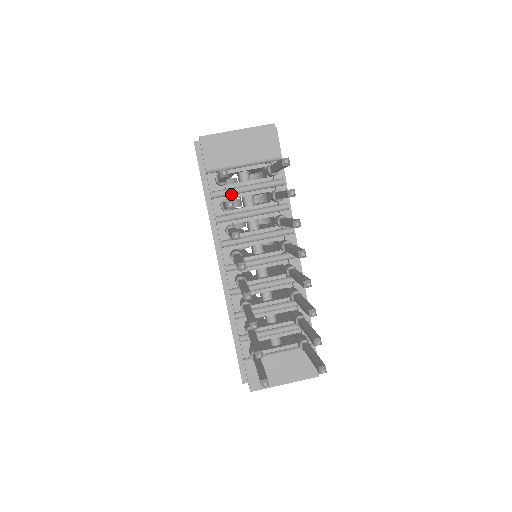
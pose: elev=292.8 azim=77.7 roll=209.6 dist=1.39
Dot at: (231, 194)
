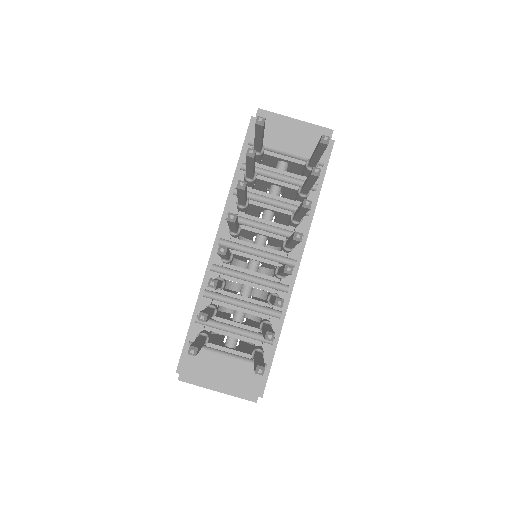
Dot at: (261, 174)
